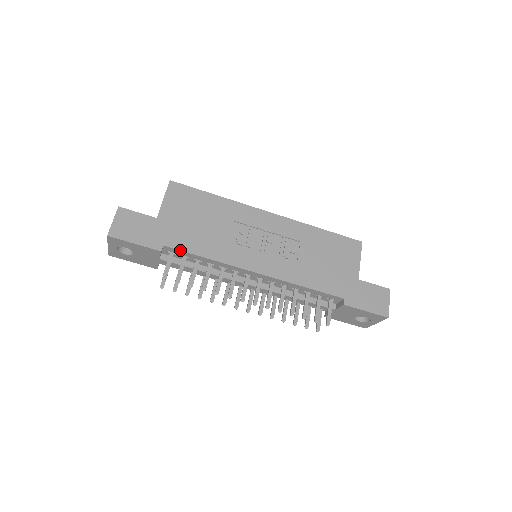
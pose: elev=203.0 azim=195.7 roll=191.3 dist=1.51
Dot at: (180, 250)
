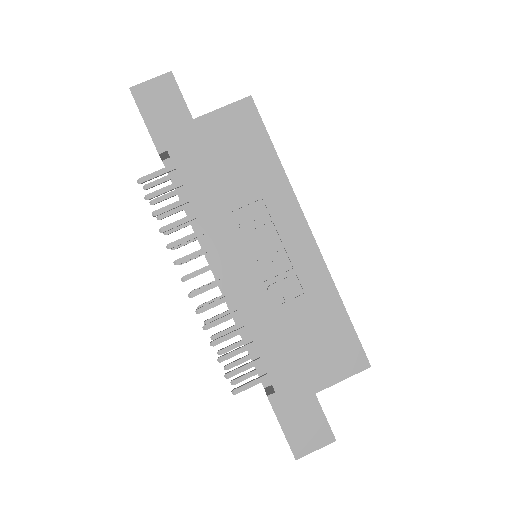
Dot at: (177, 172)
